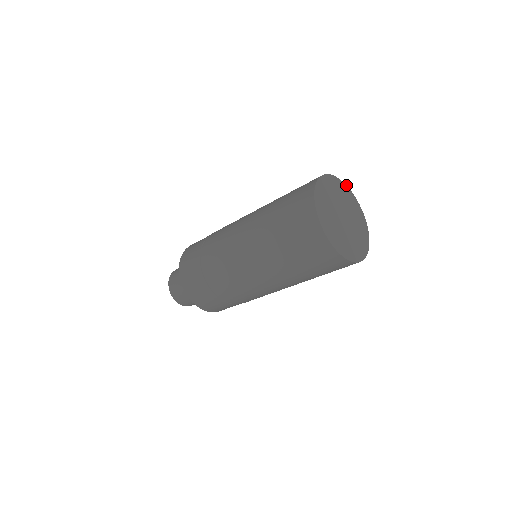
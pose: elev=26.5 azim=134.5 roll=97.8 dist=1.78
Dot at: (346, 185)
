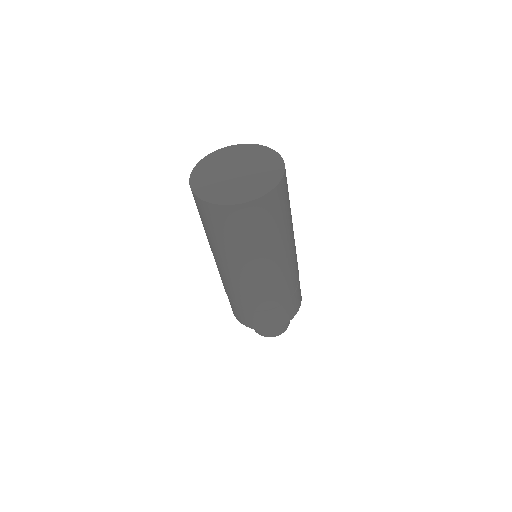
Dot at: (277, 152)
